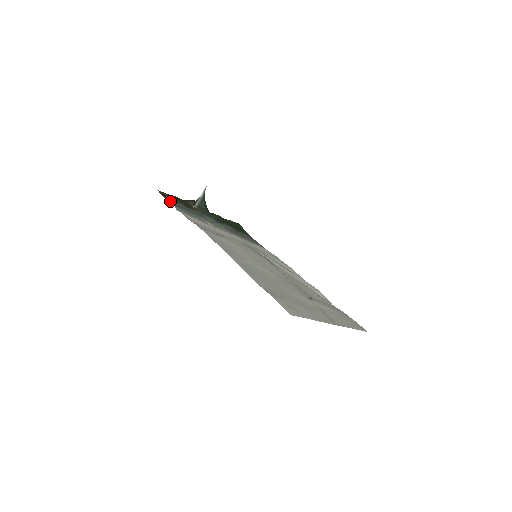
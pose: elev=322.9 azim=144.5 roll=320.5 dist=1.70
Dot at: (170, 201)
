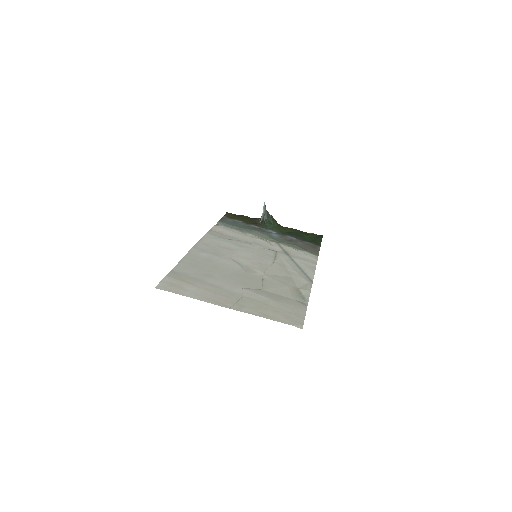
Dot at: (226, 219)
